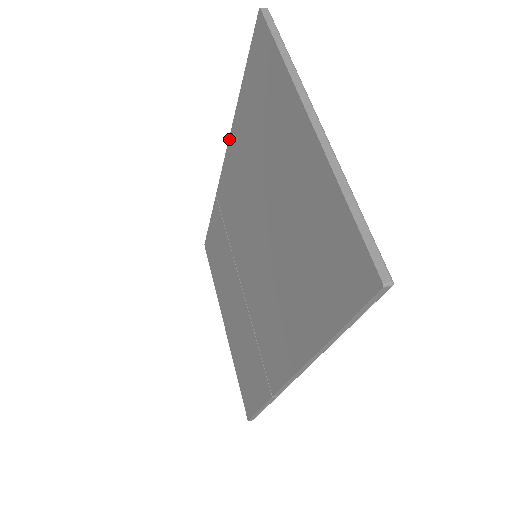
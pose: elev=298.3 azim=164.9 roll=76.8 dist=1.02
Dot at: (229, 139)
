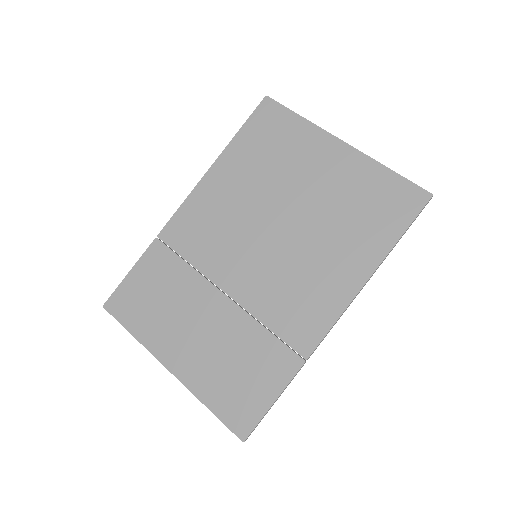
Dot at: (201, 180)
